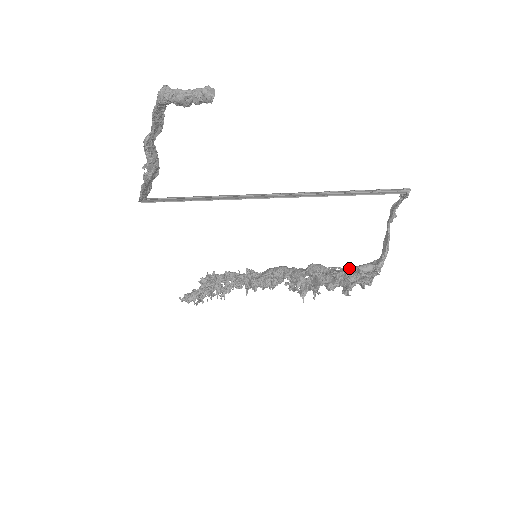
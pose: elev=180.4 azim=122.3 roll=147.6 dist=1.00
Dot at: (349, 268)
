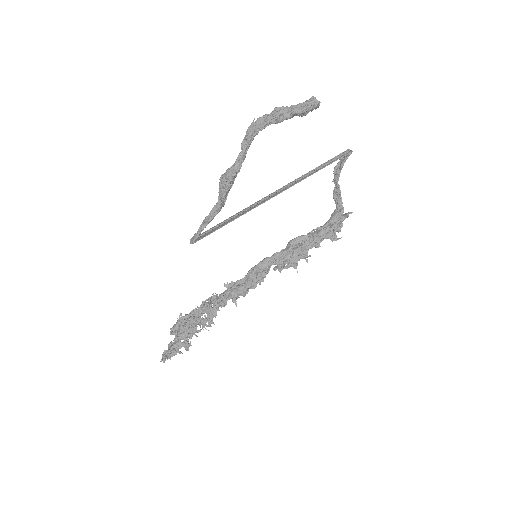
Dot at: (331, 221)
